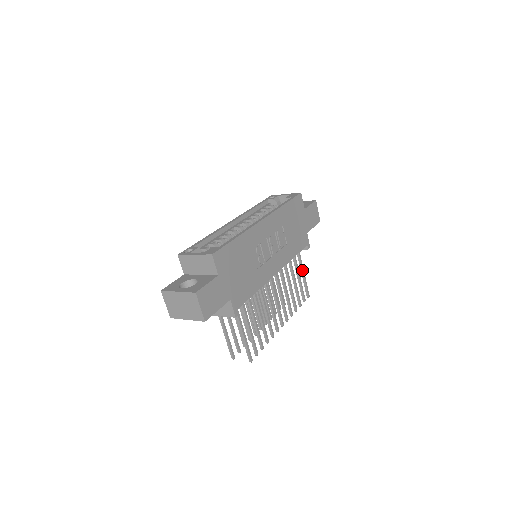
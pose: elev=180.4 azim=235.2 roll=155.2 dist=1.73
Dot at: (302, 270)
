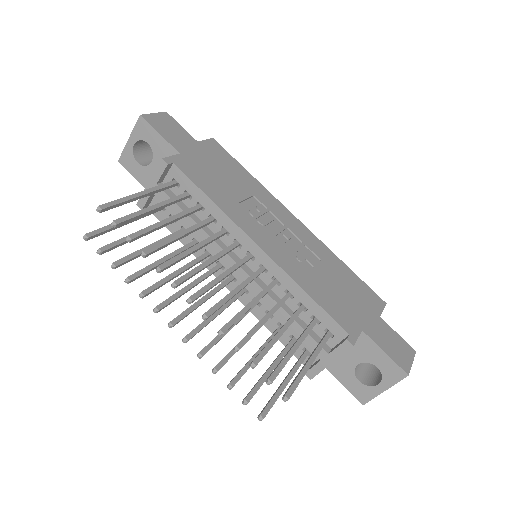
Dot at: (311, 355)
